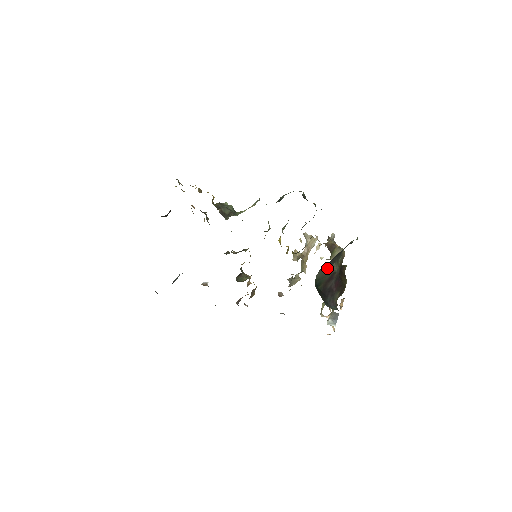
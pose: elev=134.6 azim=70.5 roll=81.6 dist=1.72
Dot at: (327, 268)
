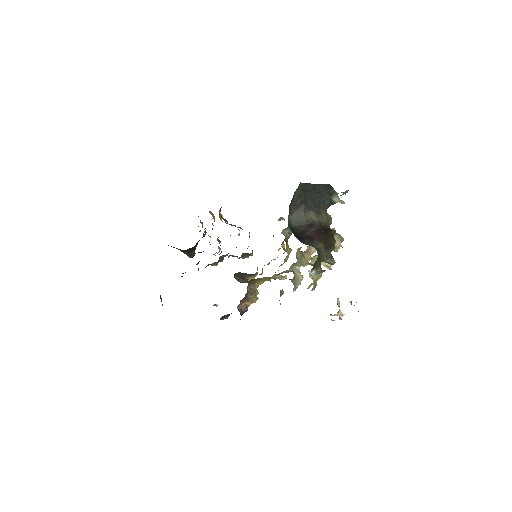
Dot at: (302, 213)
